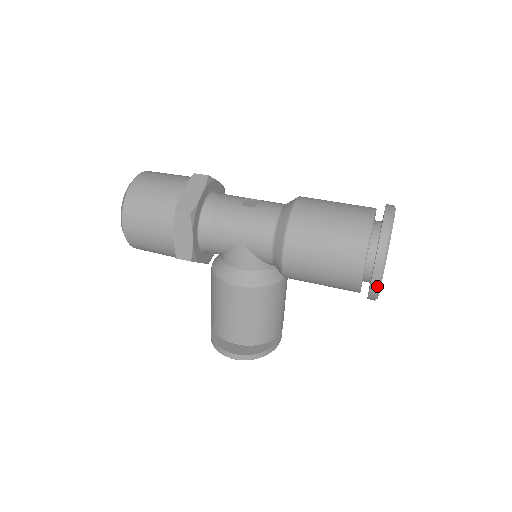
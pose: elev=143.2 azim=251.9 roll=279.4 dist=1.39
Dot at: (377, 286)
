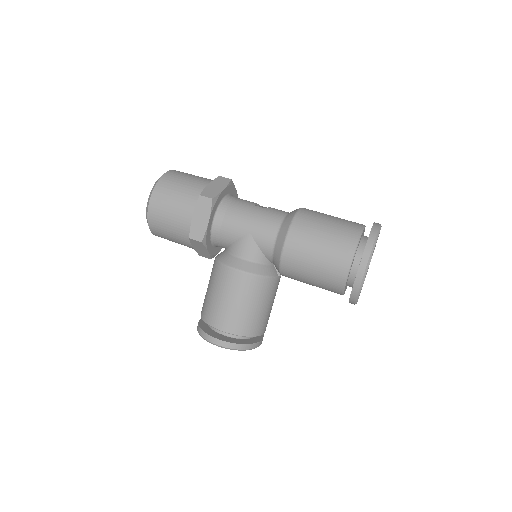
Dot at: (360, 281)
